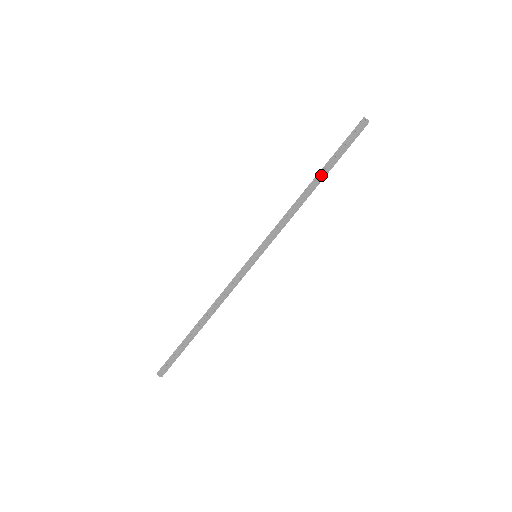
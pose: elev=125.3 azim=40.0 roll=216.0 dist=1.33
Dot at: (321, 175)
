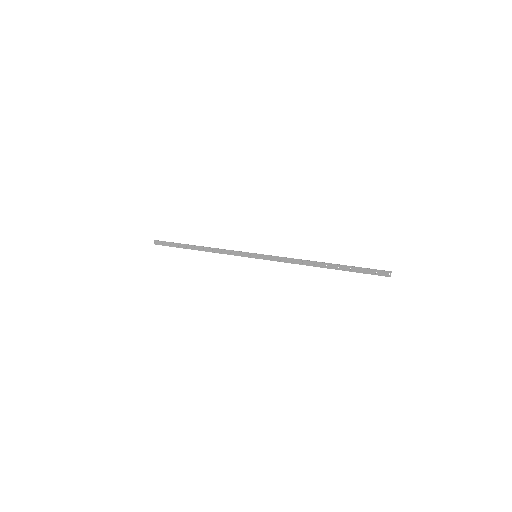
Dot at: (332, 267)
